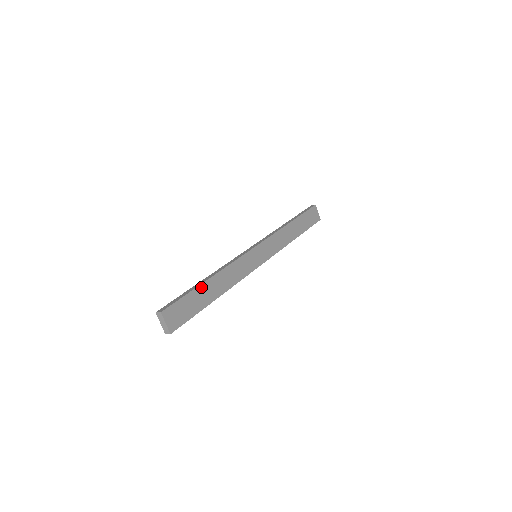
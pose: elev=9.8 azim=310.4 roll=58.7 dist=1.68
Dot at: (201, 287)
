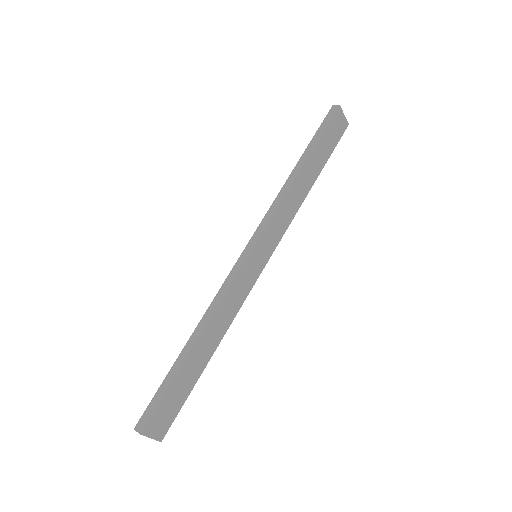
Dot at: (186, 363)
